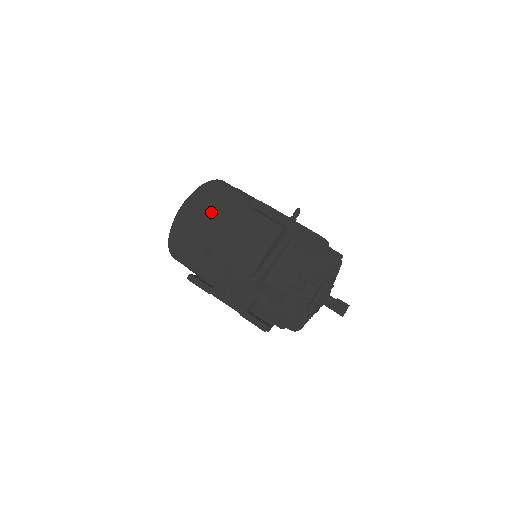
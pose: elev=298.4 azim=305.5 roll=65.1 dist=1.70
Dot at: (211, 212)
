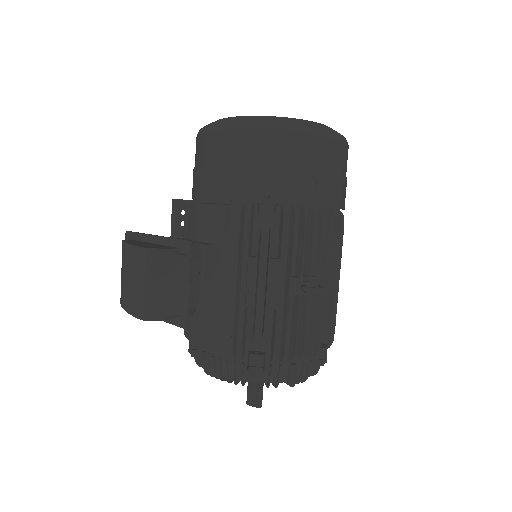
Dot at: (209, 176)
